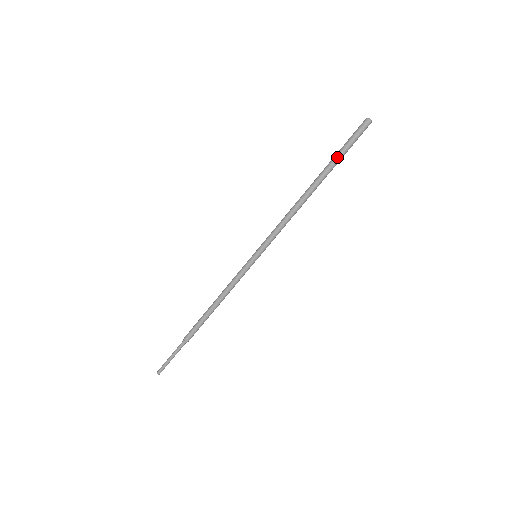
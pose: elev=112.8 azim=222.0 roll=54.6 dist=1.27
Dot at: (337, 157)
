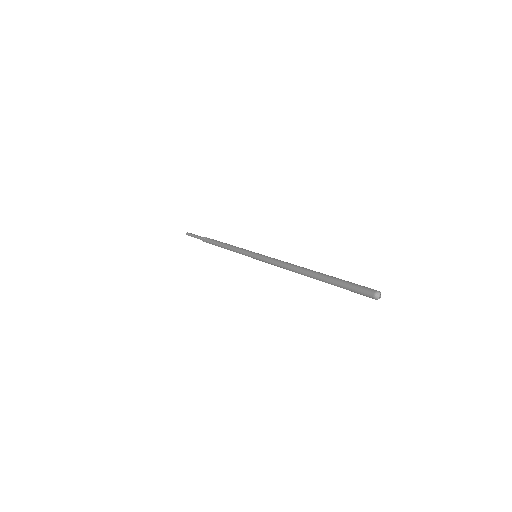
Dot at: (335, 282)
